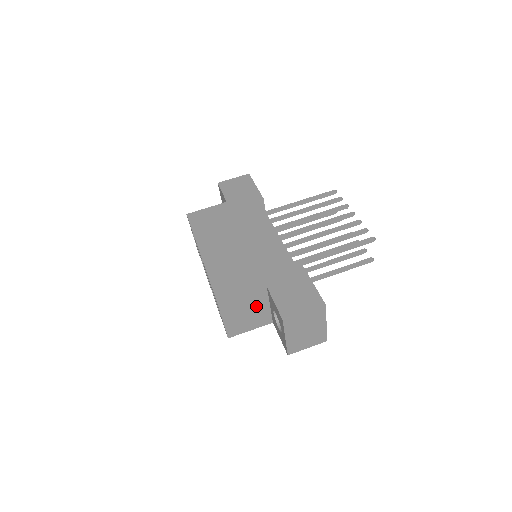
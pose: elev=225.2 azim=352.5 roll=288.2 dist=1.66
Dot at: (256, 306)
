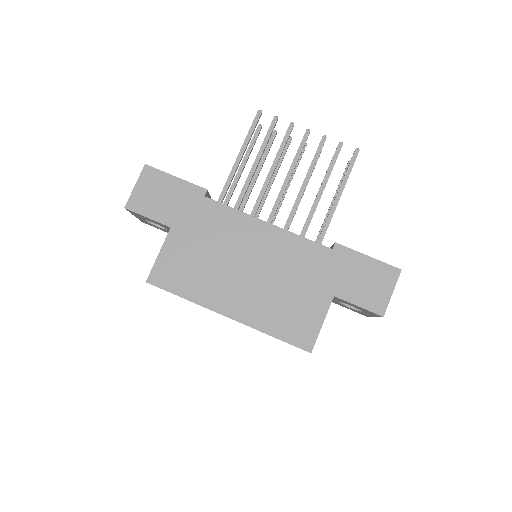
Dot at: occluded
